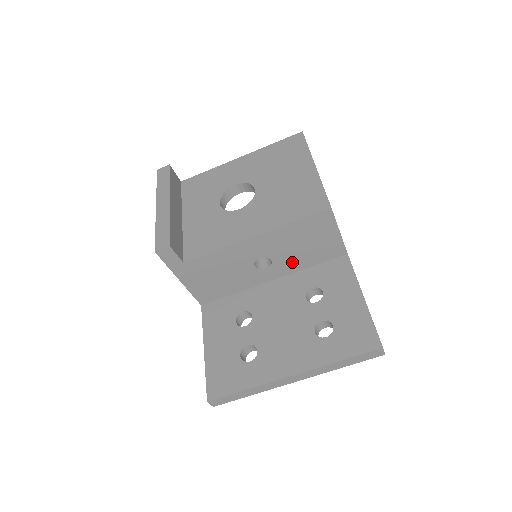
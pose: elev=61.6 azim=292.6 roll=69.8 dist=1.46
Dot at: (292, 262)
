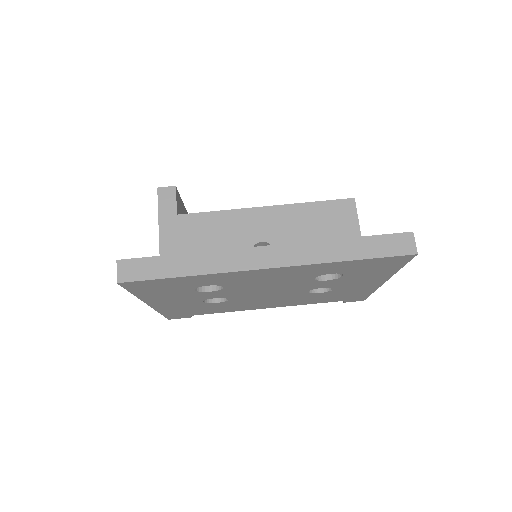
Dot at: occluded
